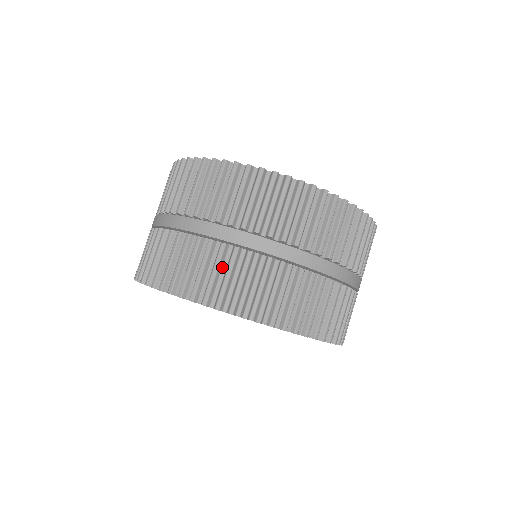
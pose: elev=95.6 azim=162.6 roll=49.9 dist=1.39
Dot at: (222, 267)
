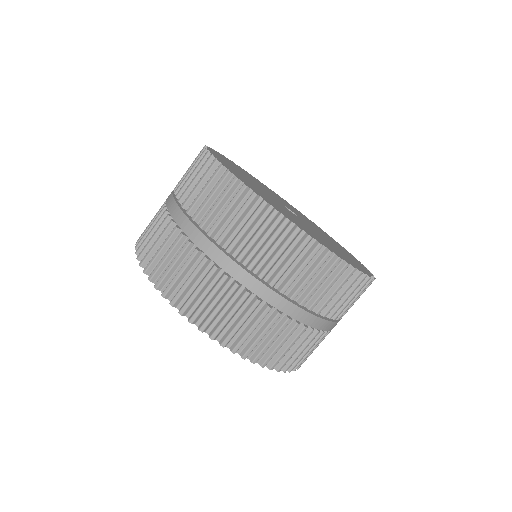
Dot at: (278, 334)
